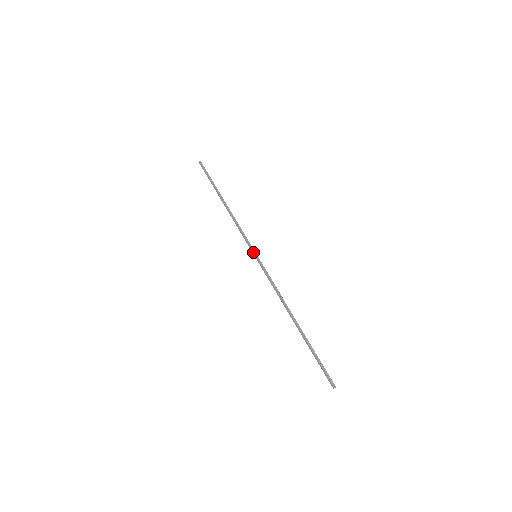
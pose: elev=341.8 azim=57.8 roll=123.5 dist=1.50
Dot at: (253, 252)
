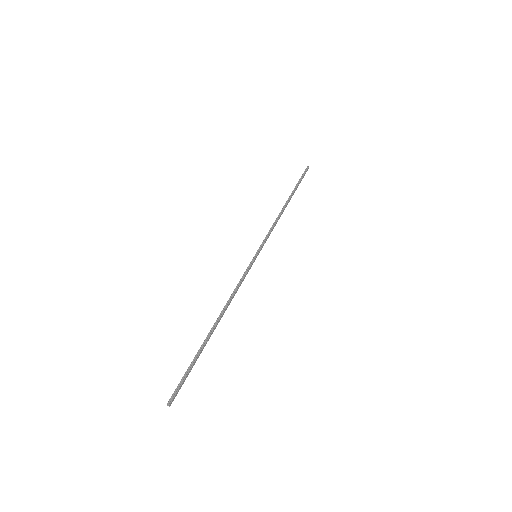
Dot at: (257, 251)
